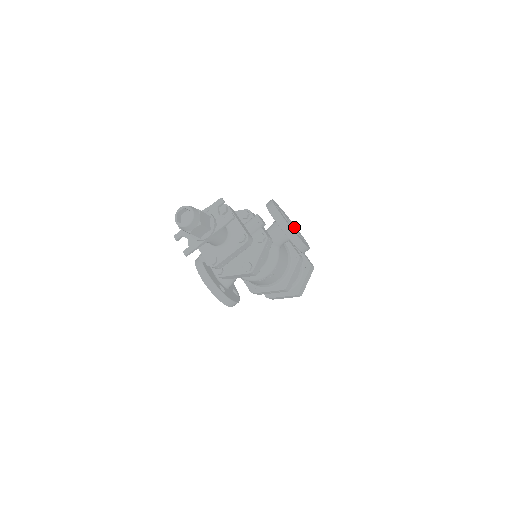
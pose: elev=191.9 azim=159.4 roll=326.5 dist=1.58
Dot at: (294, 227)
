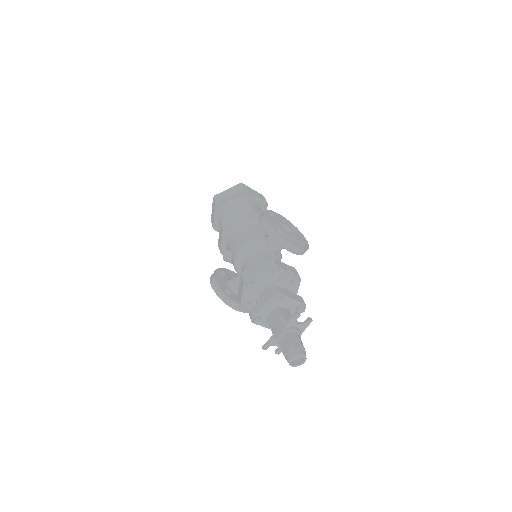
Dot at: (293, 233)
